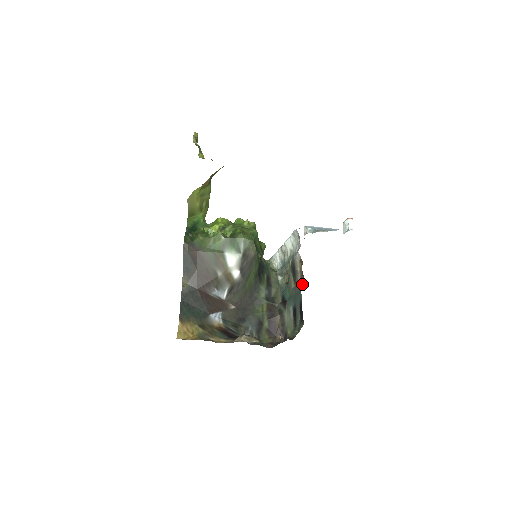
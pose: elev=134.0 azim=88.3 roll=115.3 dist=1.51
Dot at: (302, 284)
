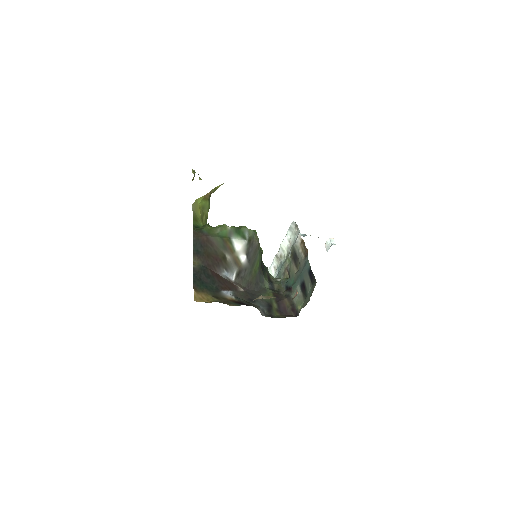
Dot at: (307, 256)
